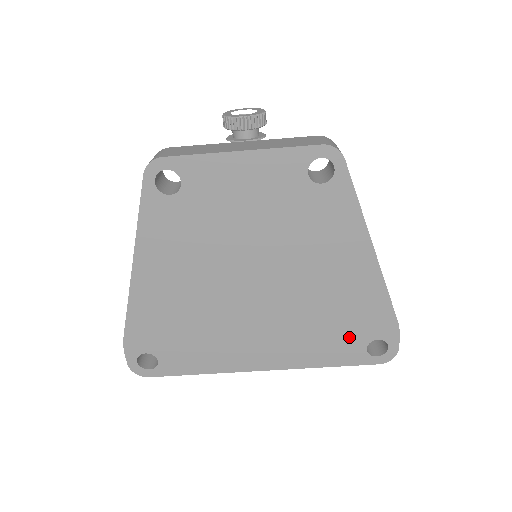
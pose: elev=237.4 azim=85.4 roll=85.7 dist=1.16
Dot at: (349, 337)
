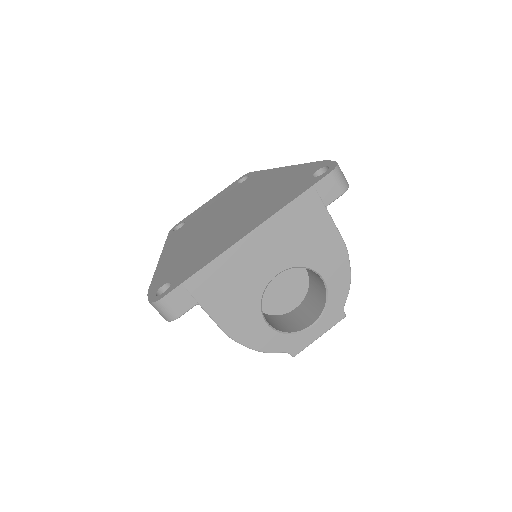
Dot at: (297, 184)
